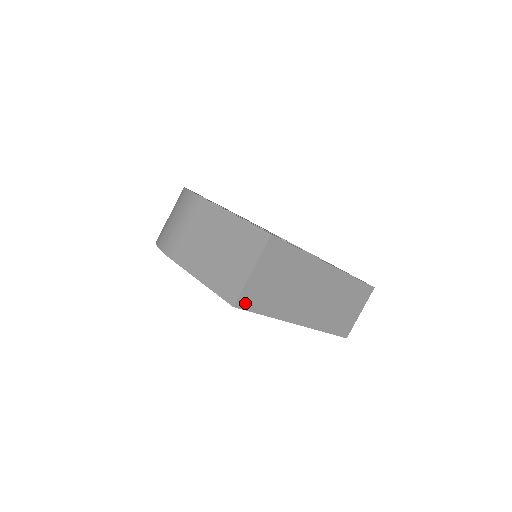
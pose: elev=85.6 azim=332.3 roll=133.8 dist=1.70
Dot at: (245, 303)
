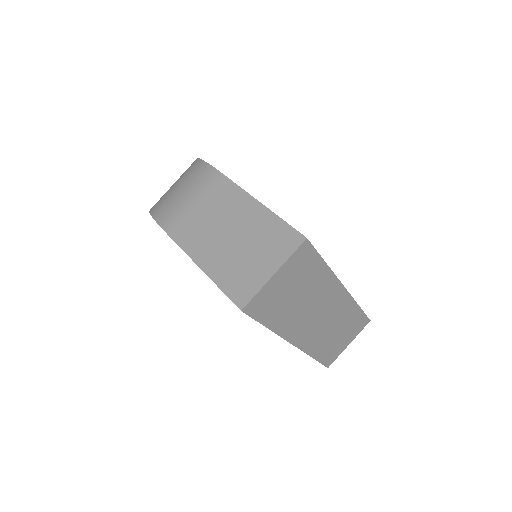
Dot at: (254, 309)
